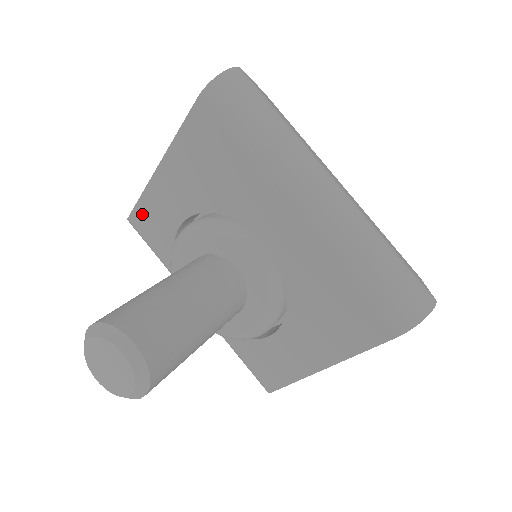
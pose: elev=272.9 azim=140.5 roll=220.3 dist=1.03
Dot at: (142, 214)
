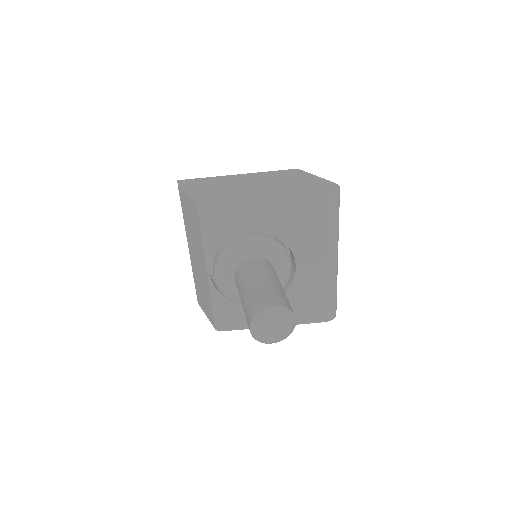
Dot at: (221, 211)
